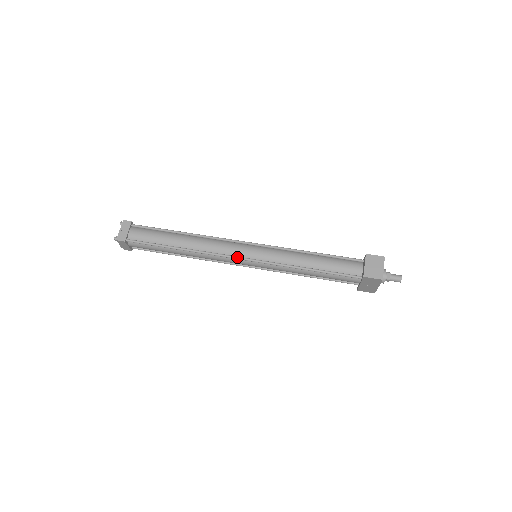
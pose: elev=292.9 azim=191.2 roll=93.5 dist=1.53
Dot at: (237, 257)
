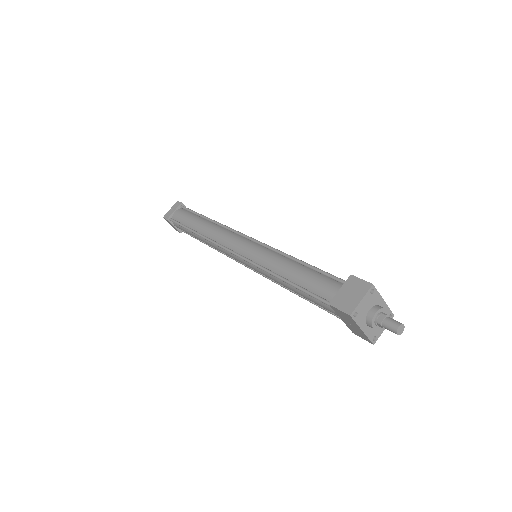
Dot at: (231, 251)
